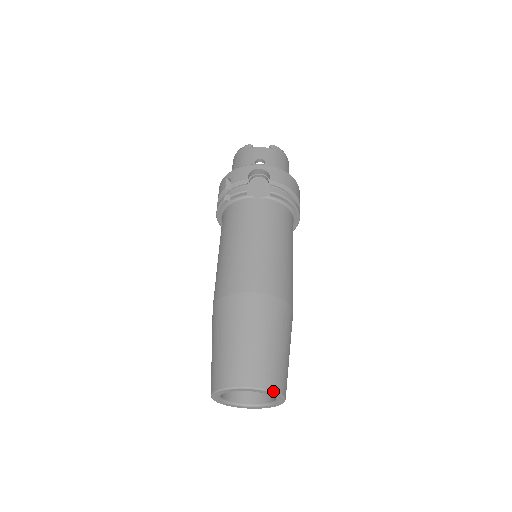
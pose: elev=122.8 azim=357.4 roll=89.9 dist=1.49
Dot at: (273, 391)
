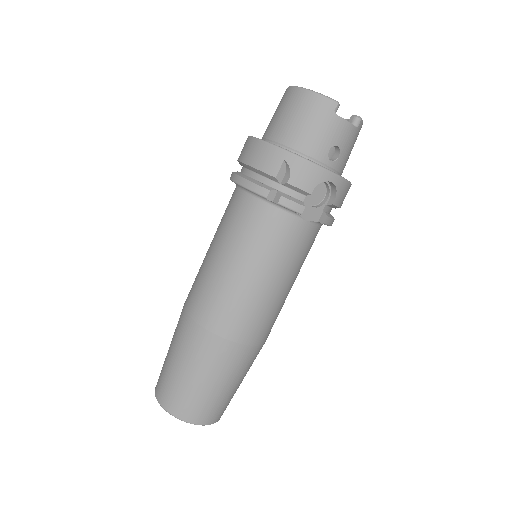
Dot at: (219, 419)
